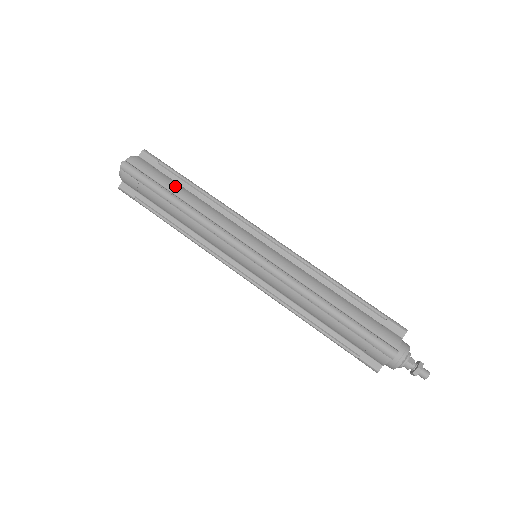
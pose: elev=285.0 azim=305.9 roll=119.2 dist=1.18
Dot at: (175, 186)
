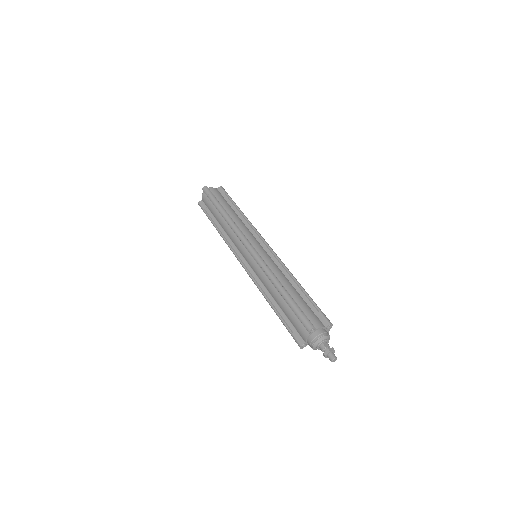
Dot at: (227, 206)
